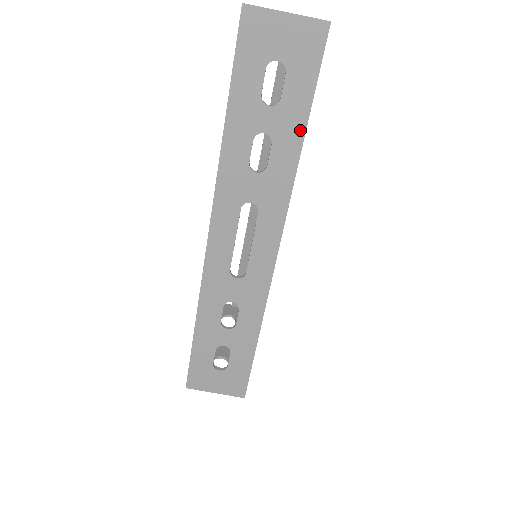
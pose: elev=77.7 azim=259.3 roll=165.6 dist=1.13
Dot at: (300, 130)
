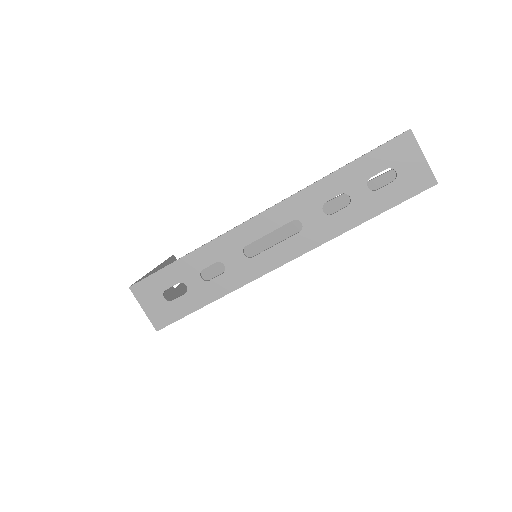
Dot at: (368, 215)
